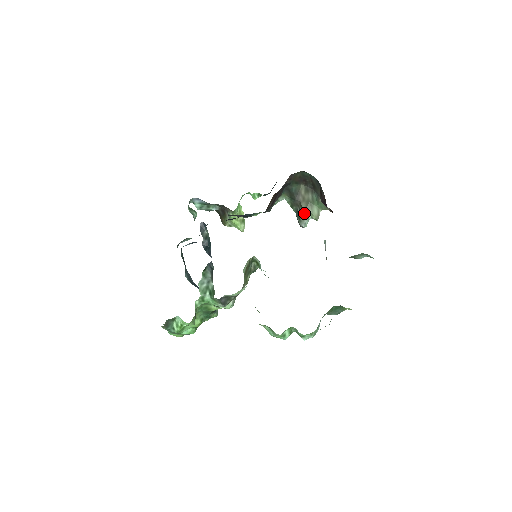
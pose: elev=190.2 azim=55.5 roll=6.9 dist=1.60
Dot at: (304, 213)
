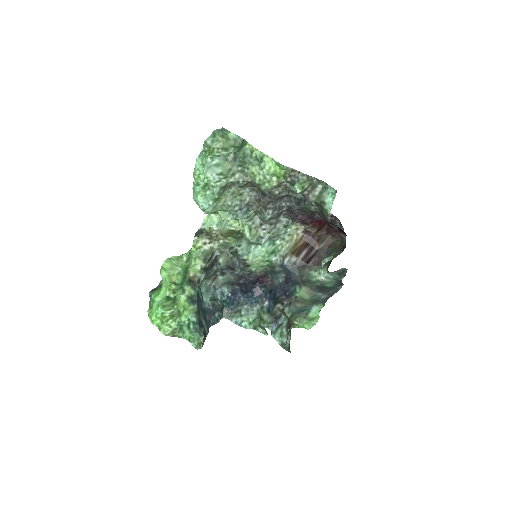
Dot at: occluded
